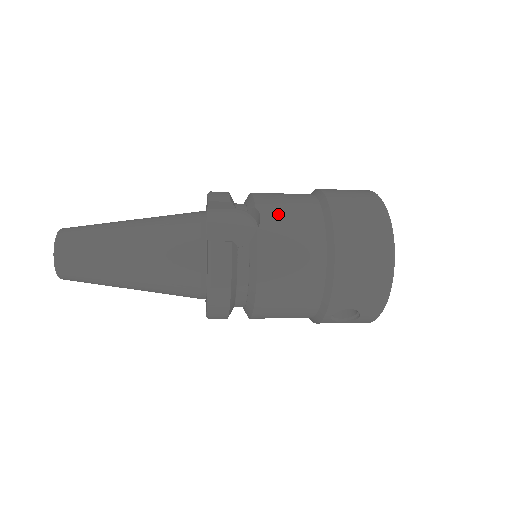
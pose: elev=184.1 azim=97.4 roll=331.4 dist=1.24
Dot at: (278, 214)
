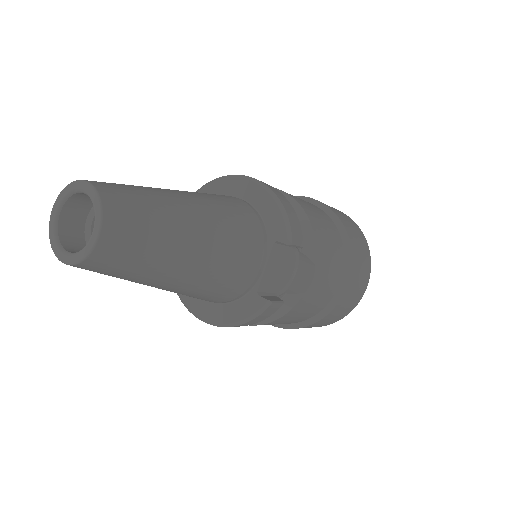
Dot at: (323, 276)
